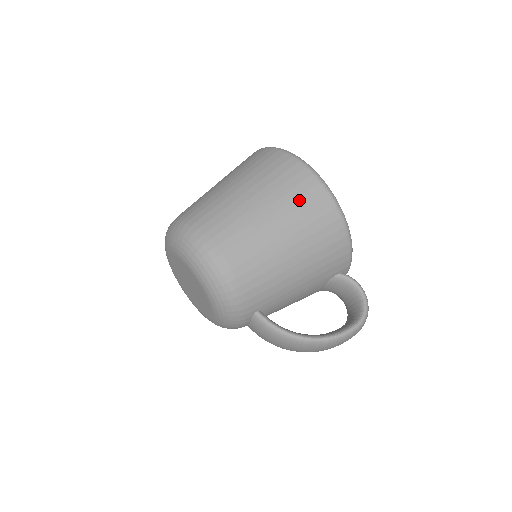
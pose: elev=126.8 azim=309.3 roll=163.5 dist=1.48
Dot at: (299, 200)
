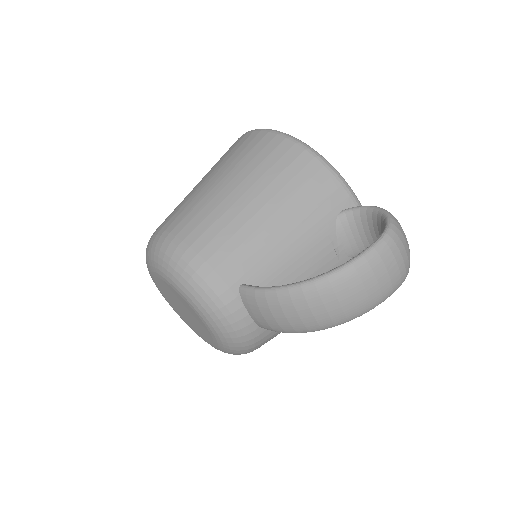
Dot at: (243, 153)
